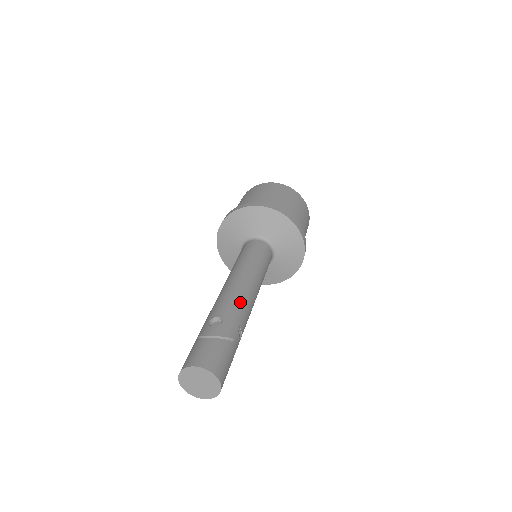
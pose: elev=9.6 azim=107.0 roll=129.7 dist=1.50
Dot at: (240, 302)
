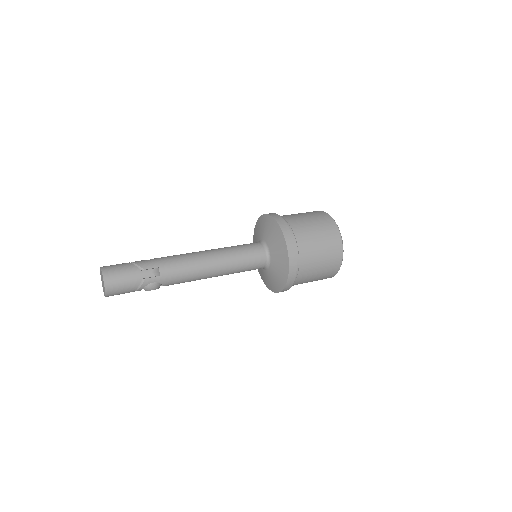
Dot at: (178, 258)
